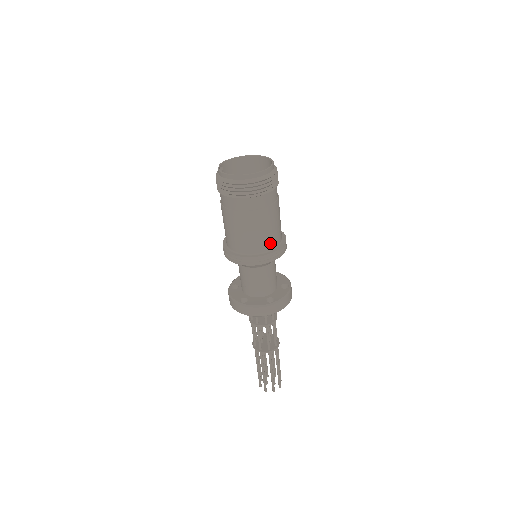
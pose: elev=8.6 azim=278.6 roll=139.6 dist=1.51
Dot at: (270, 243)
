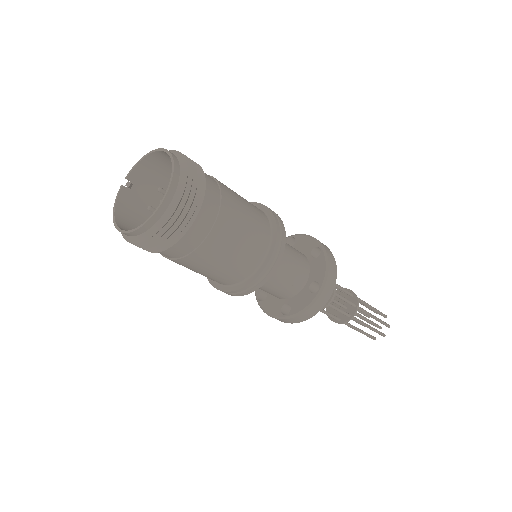
Dot at: (232, 278)
